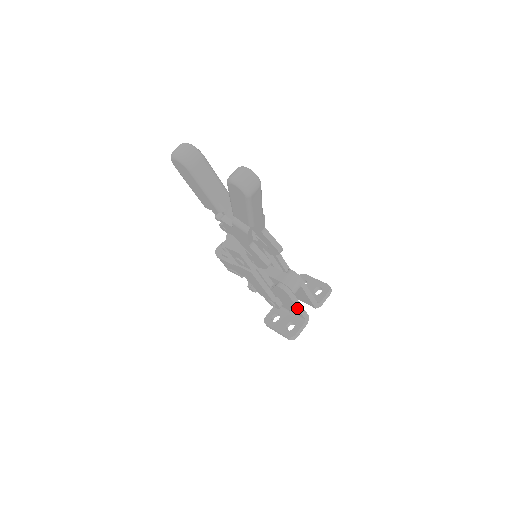
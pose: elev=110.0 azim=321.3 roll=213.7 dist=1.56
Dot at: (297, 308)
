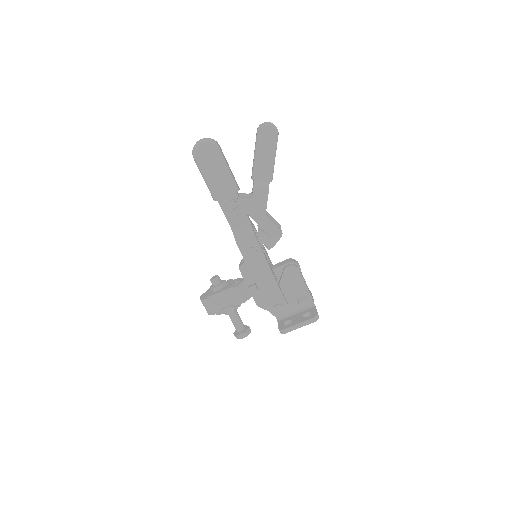
Dot at: (306, 288)
